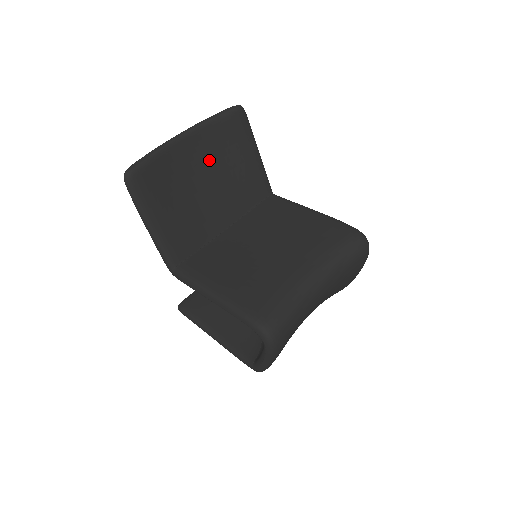
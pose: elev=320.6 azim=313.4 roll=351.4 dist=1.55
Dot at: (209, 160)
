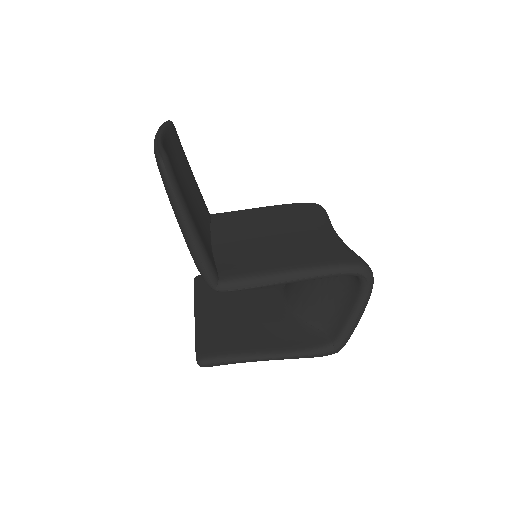
Dot at: (178, 169)
